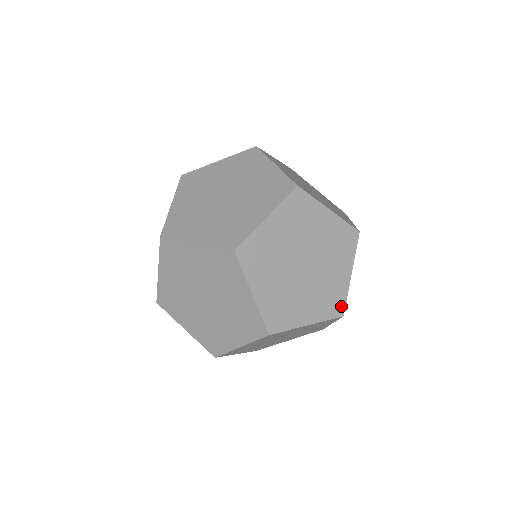
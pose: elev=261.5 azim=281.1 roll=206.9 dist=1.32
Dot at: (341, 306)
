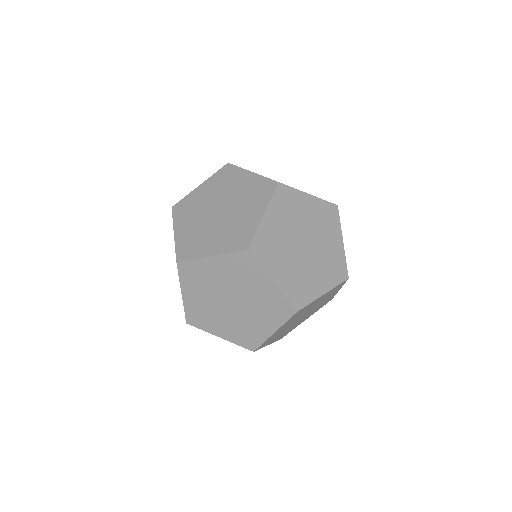
Dot at: (344, 271)
